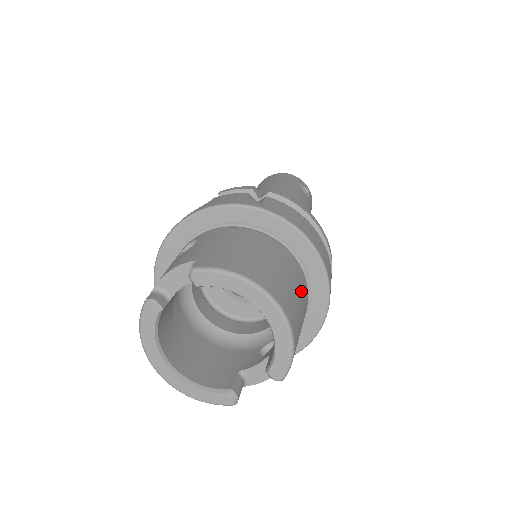
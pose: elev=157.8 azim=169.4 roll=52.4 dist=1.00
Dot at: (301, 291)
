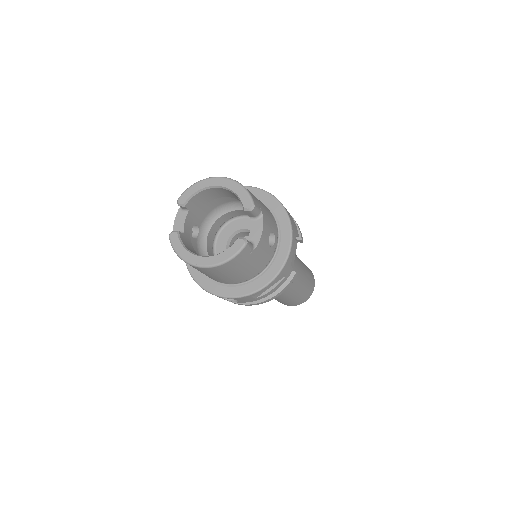
Dot at: occluded
